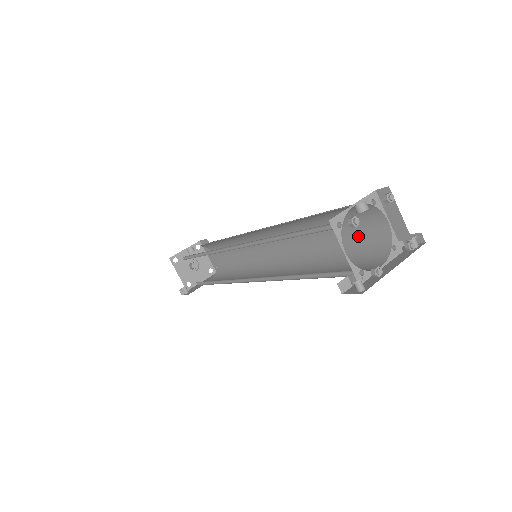
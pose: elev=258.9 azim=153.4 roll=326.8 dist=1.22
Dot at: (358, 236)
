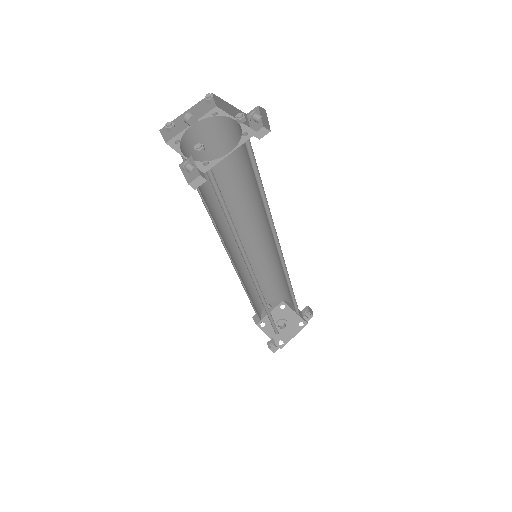
Dot at: (249, 158)
